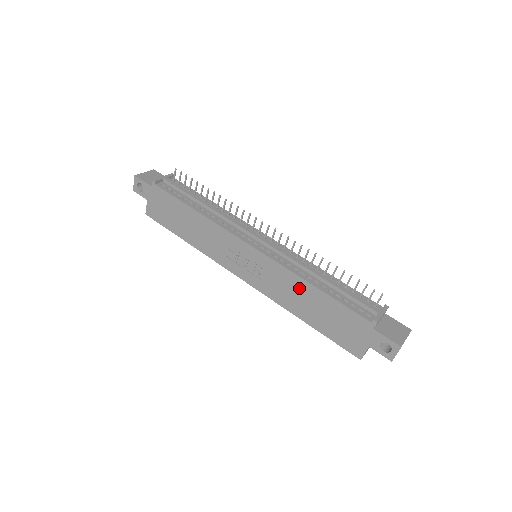
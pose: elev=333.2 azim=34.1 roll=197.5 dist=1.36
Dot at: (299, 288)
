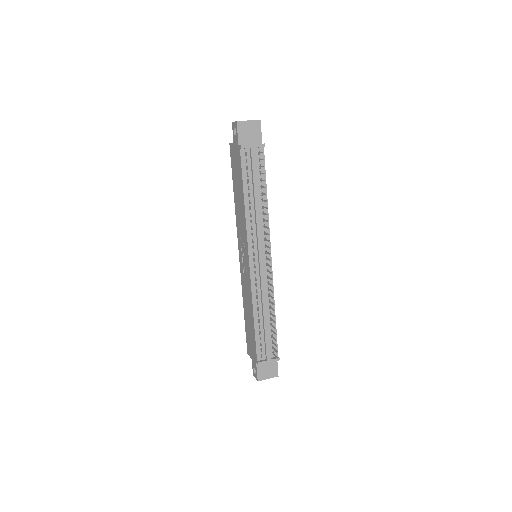
Dot at: (250, 305)
